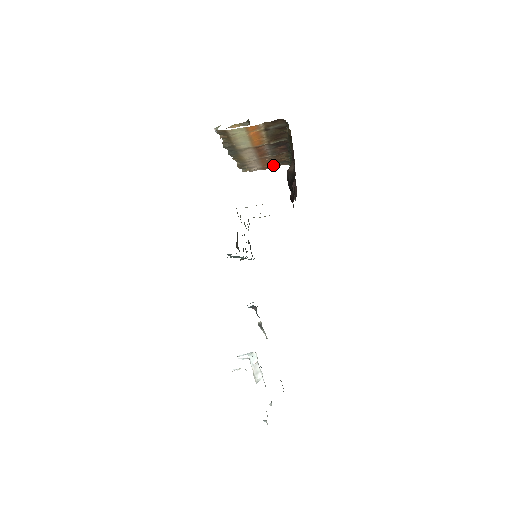
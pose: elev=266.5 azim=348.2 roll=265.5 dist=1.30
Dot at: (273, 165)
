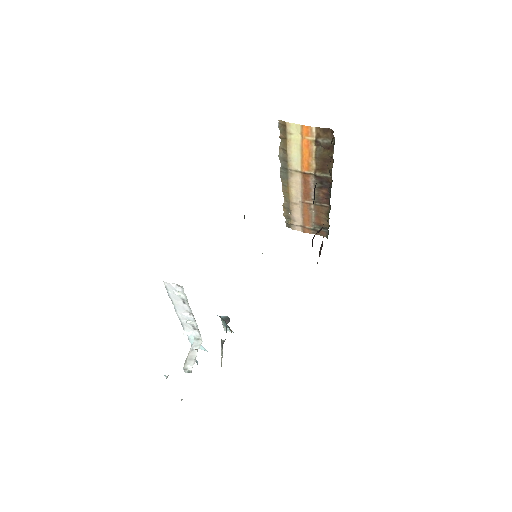
Dot at: (313, 228)
